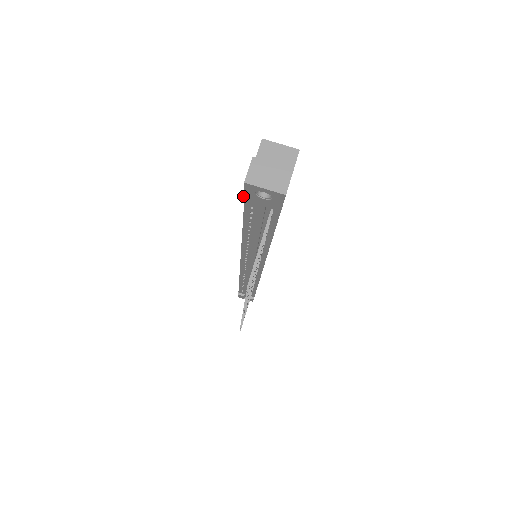
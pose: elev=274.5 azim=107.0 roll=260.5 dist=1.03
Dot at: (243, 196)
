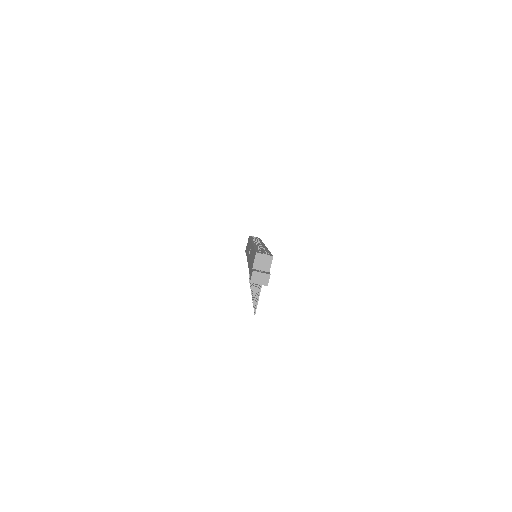
Dot at: occluded
